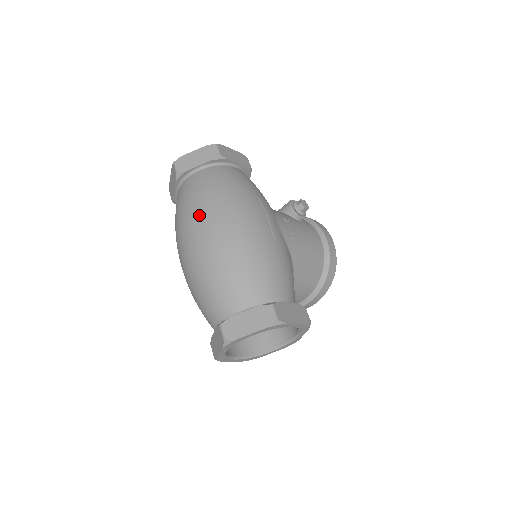
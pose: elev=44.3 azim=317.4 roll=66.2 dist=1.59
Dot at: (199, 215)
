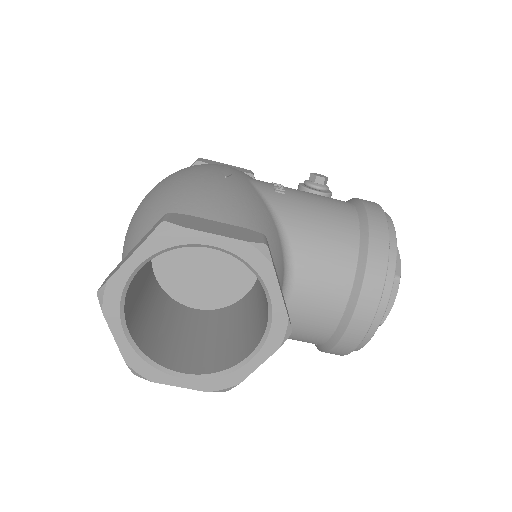
Dot at: occluded
